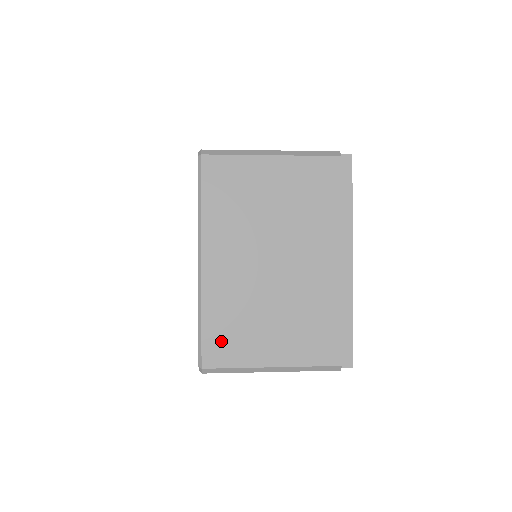
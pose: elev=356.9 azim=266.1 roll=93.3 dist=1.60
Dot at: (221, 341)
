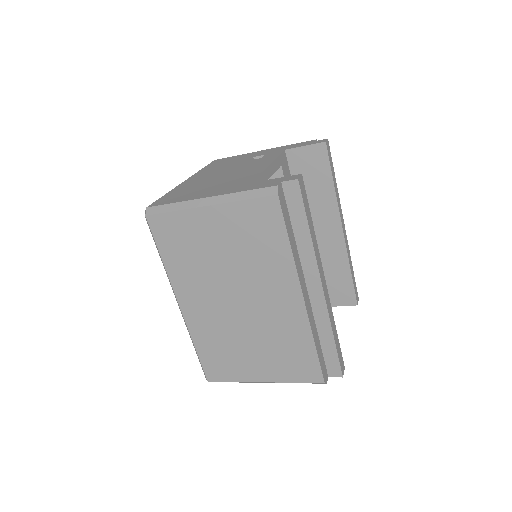
Dot at: (215, 363)
